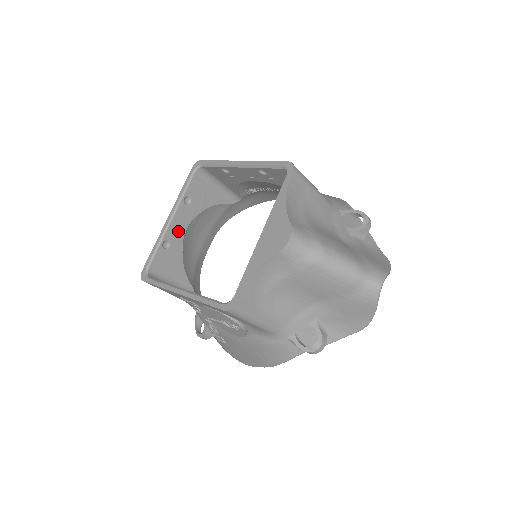
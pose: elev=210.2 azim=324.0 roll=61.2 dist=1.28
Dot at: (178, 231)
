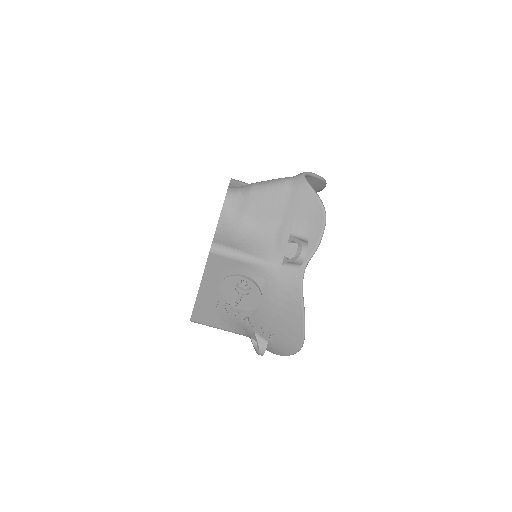
Dot at: occluded
